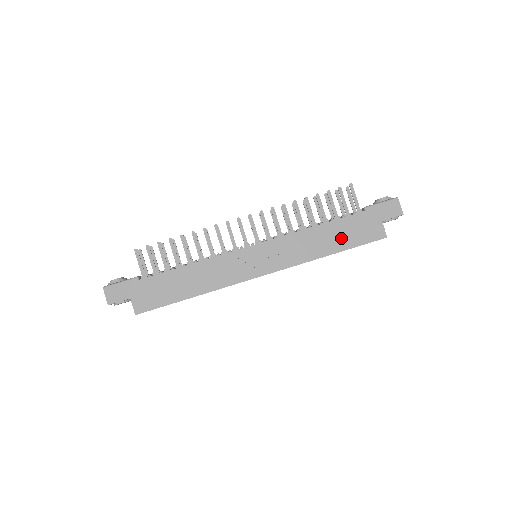
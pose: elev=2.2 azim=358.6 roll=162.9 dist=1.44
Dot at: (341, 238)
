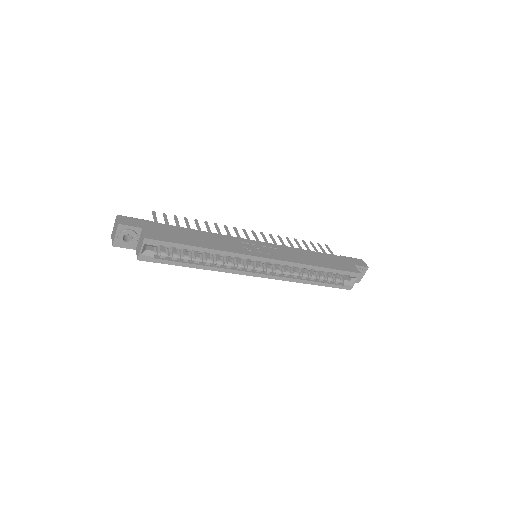
Dot at: (327, 262)
